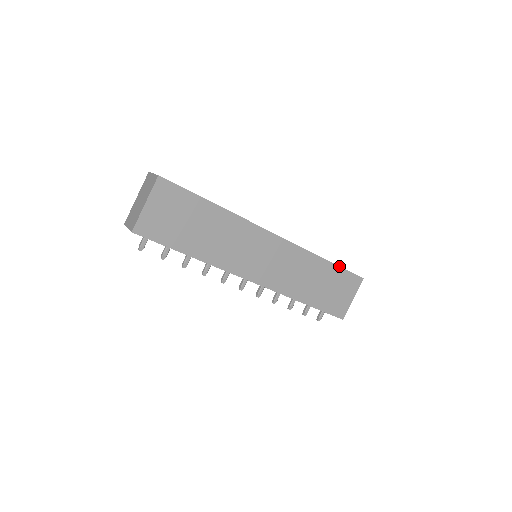
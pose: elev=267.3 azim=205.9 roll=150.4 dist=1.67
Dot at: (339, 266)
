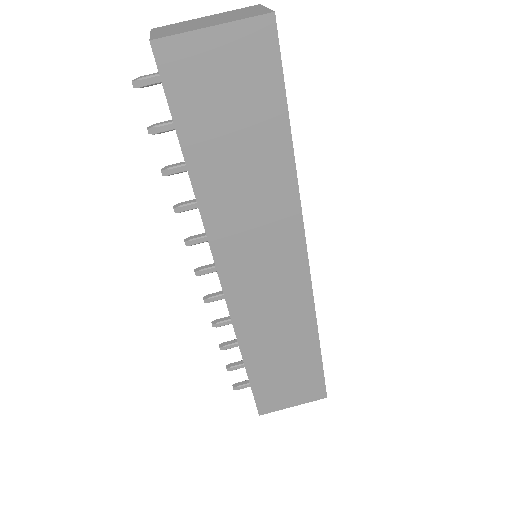
Dot at: (322, 362)
